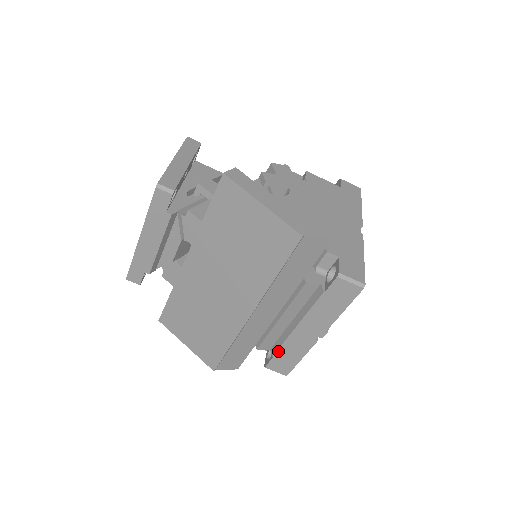
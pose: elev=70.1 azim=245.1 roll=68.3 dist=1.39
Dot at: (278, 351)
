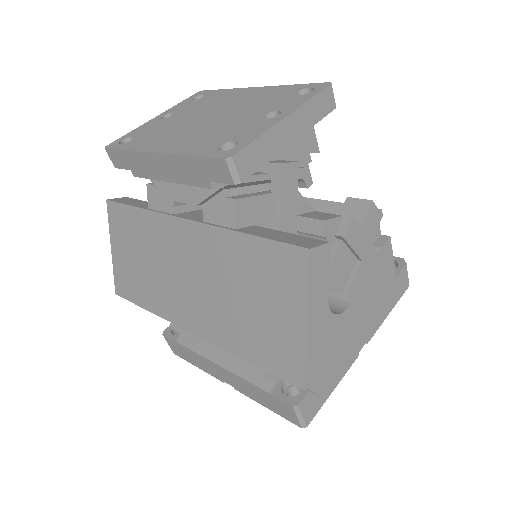
Dot at: (185, 347)
